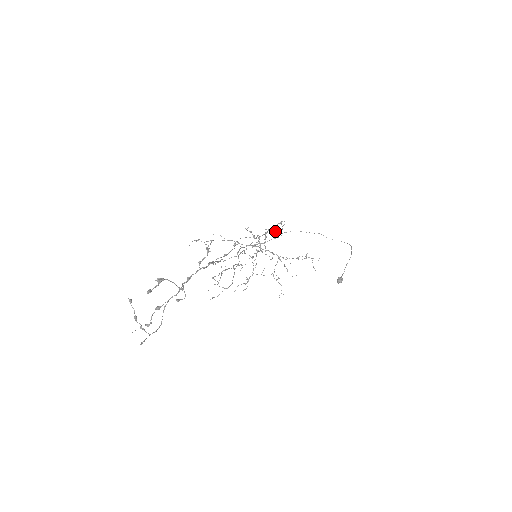
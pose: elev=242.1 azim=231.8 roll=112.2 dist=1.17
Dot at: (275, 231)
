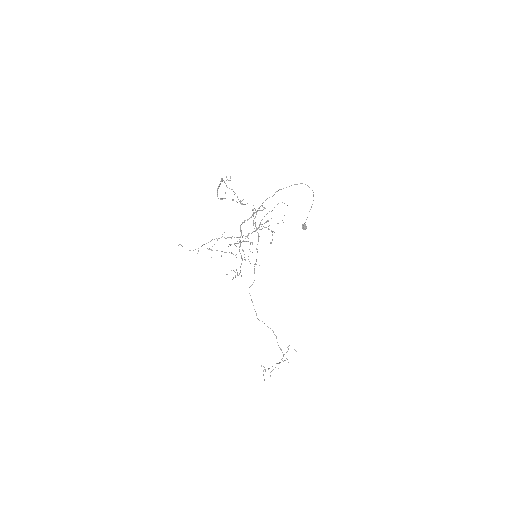
Dot at: occluded
